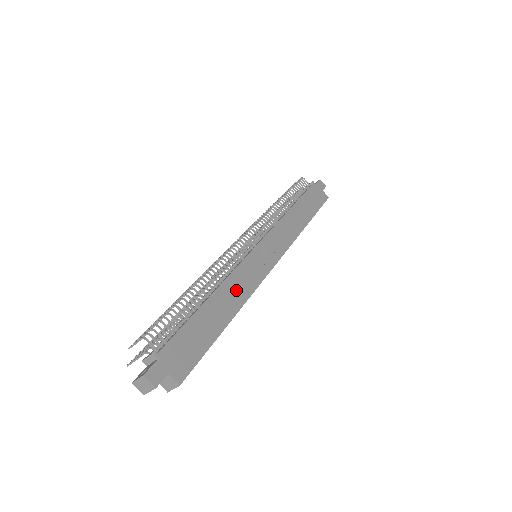
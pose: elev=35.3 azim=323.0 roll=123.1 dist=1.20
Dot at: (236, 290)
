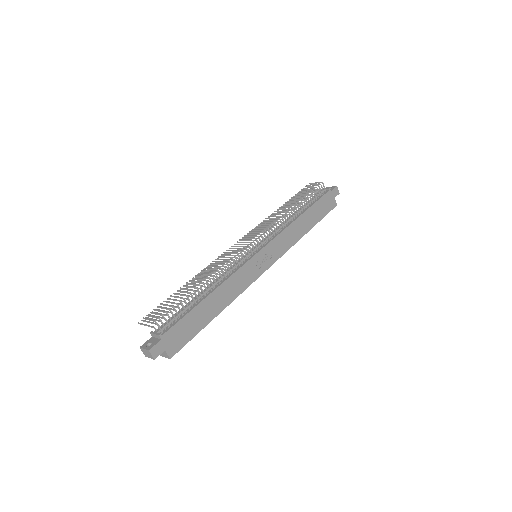
Dot at: (230, 290)
